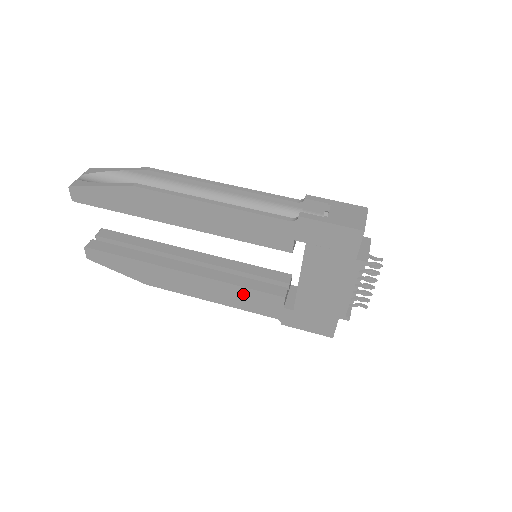
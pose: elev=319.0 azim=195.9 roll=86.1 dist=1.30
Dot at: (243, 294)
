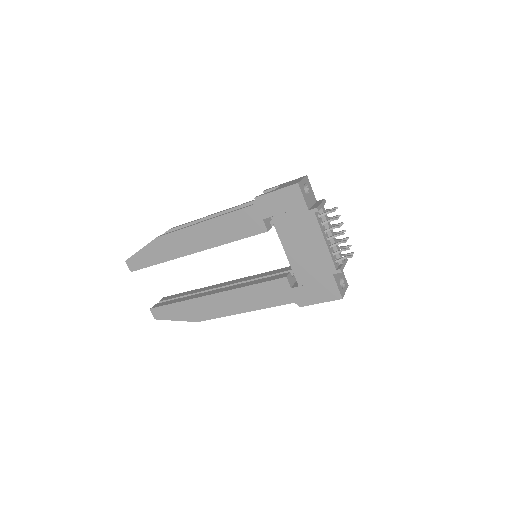
Dot at: (259, 291)
